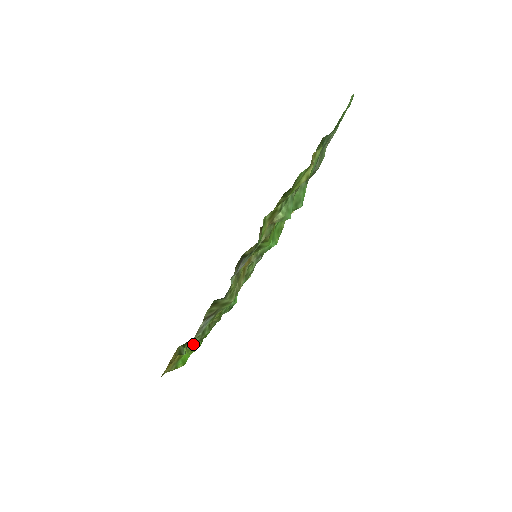
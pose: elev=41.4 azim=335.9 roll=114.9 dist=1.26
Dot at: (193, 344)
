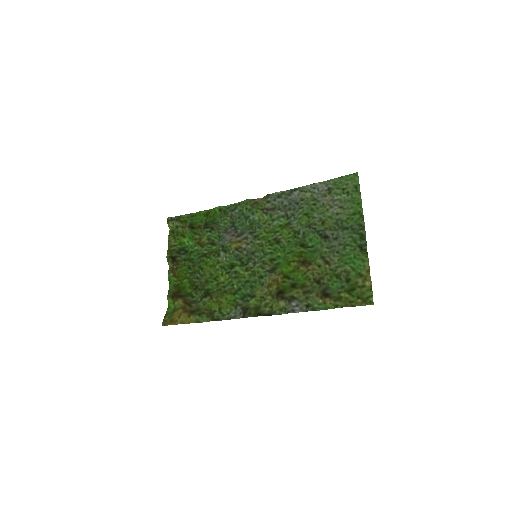
Dot at: (170, 291)
